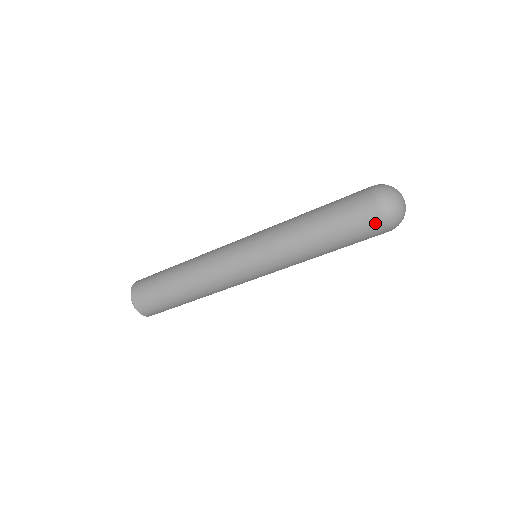
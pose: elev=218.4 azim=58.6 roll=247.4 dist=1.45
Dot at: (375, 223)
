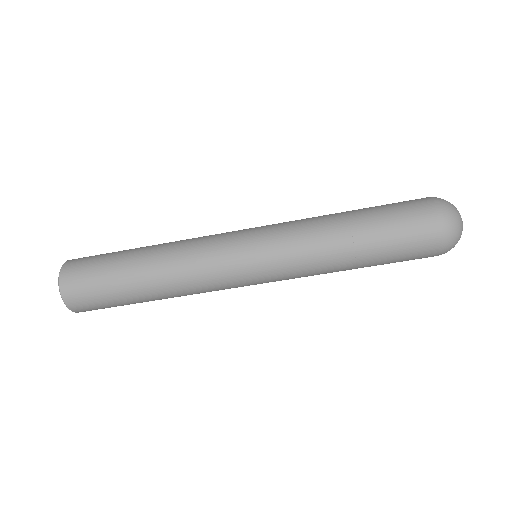
Dot at: (431, 242)
